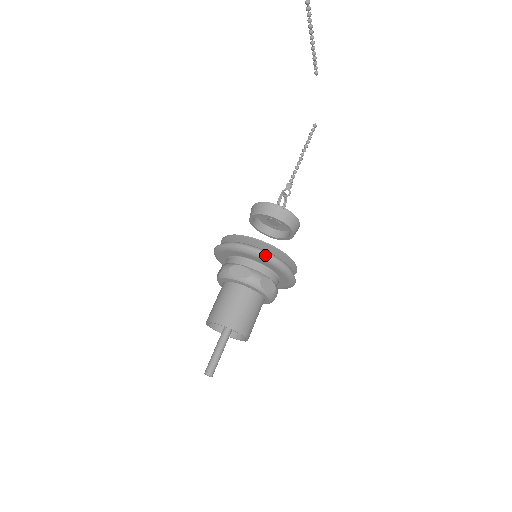
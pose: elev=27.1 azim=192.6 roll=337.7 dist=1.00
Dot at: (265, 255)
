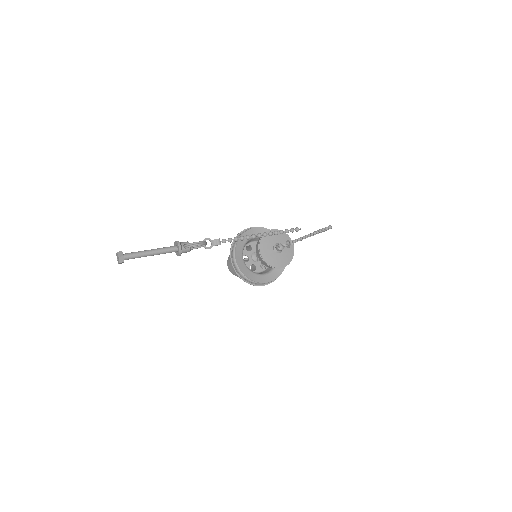
Dot at: occluded
